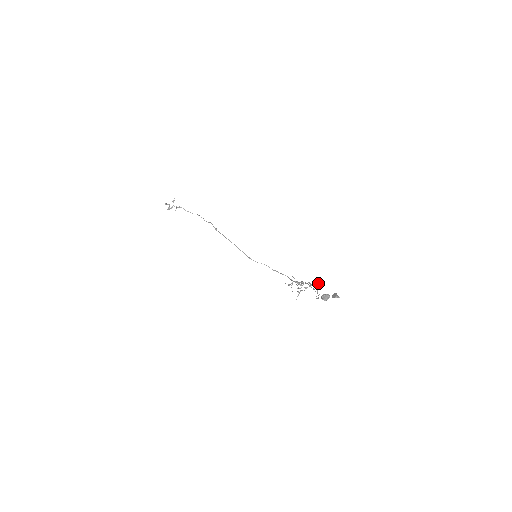
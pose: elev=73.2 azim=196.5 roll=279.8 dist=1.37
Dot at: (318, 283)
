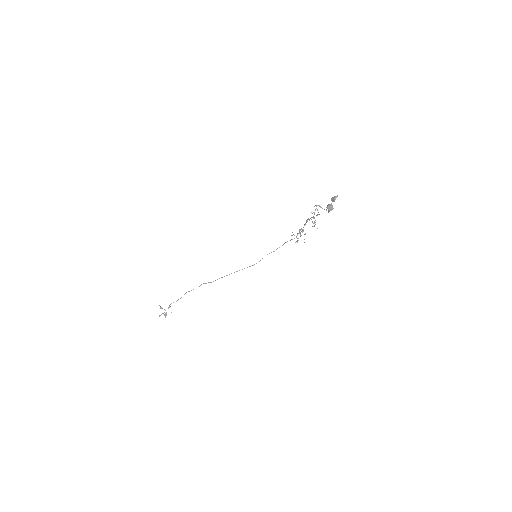
Dot at: (316, 206)
